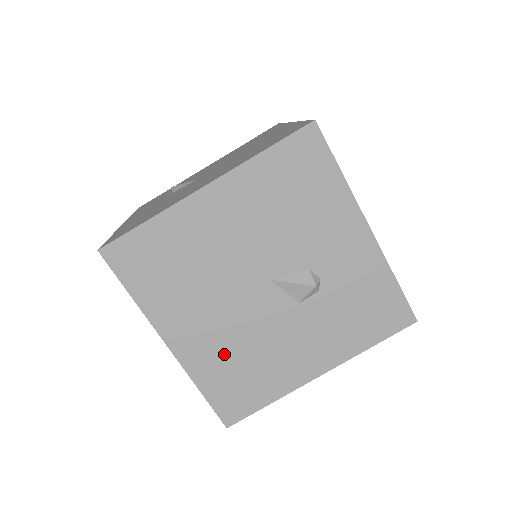
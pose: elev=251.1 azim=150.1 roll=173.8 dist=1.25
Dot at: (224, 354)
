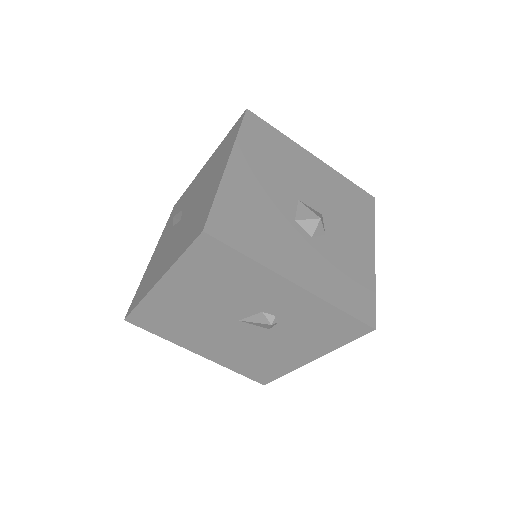
Dot at: (236, 356)
